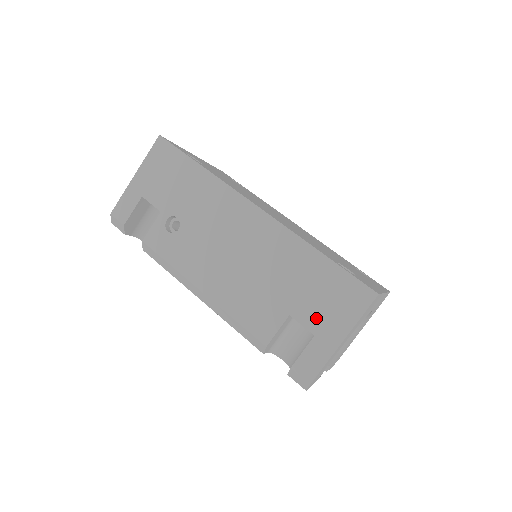
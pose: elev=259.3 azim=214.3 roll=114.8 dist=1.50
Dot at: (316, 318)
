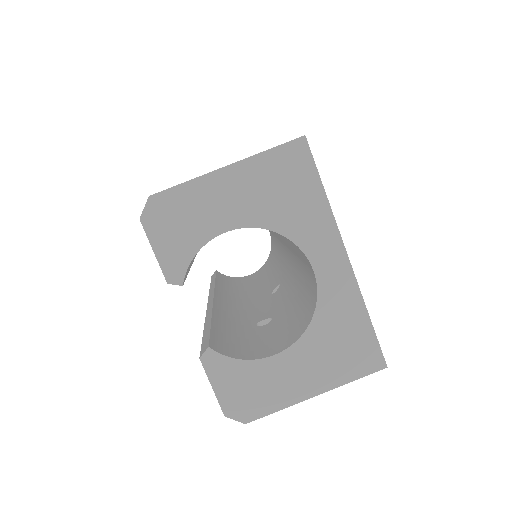
Dot at: occluded
